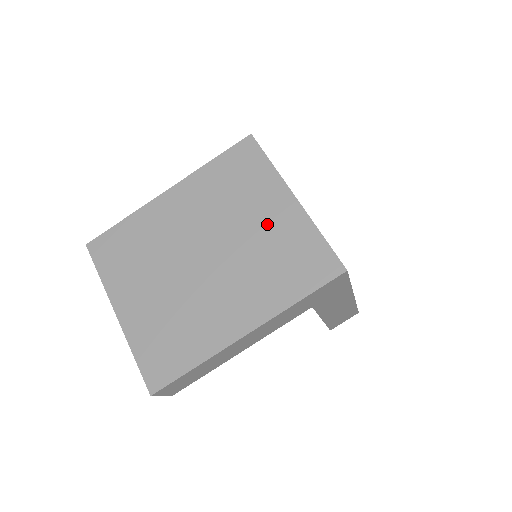
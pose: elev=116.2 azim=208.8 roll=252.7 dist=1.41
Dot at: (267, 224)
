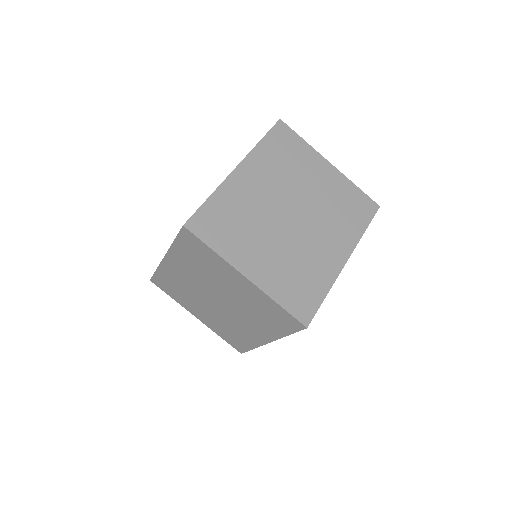
Dot at: (240, 291)
